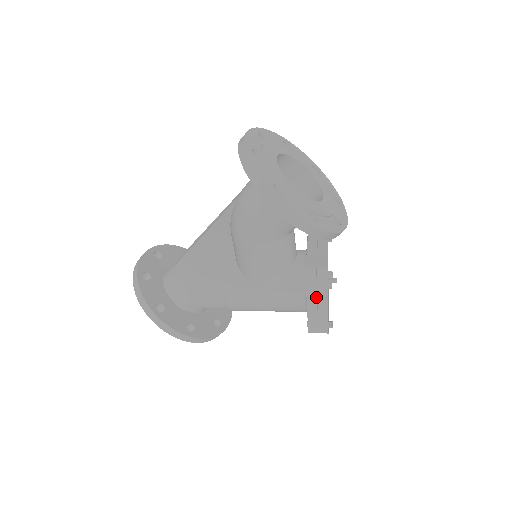
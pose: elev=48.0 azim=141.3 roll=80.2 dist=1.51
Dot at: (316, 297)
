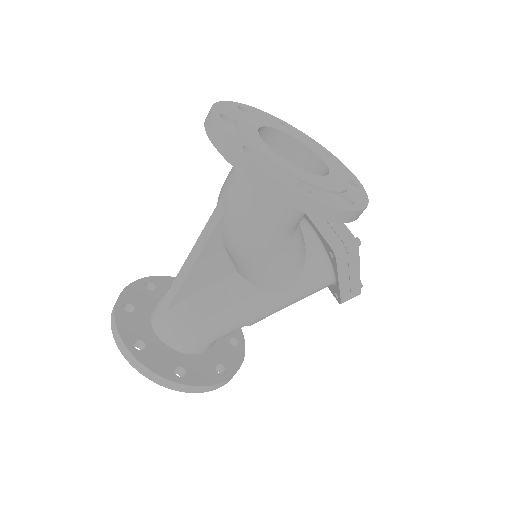
Dot at: (347, 271)
